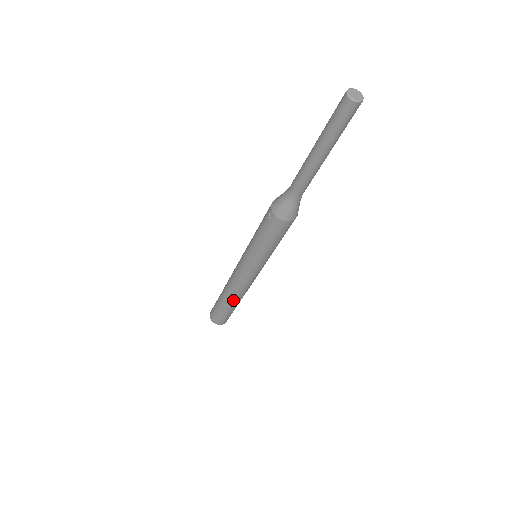
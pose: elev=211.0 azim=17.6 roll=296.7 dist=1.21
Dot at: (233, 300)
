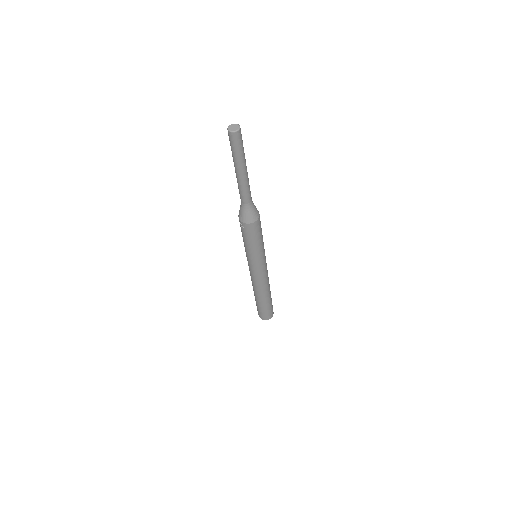
Dot at: (263, 296)
